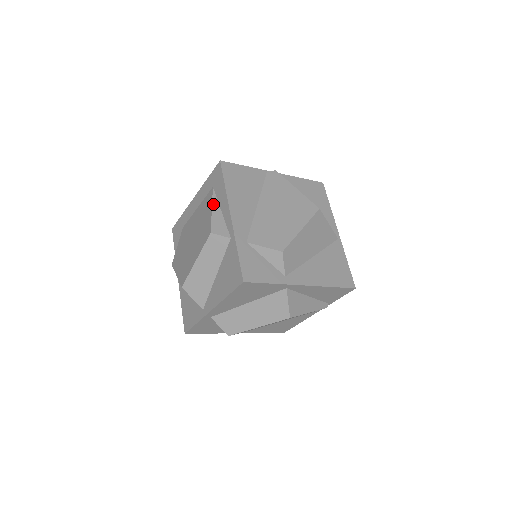
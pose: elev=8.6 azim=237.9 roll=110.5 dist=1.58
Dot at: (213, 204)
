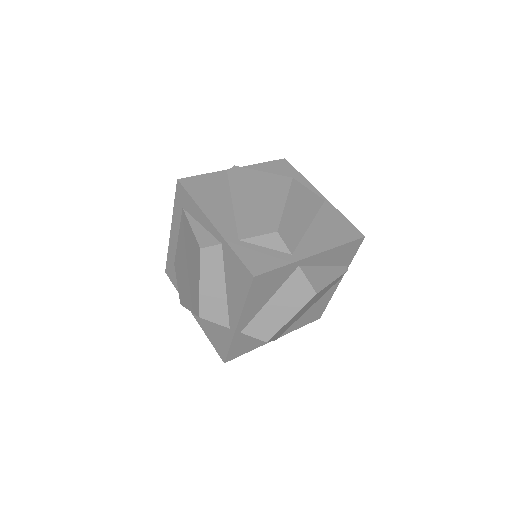
Dot at: (190, 222)
